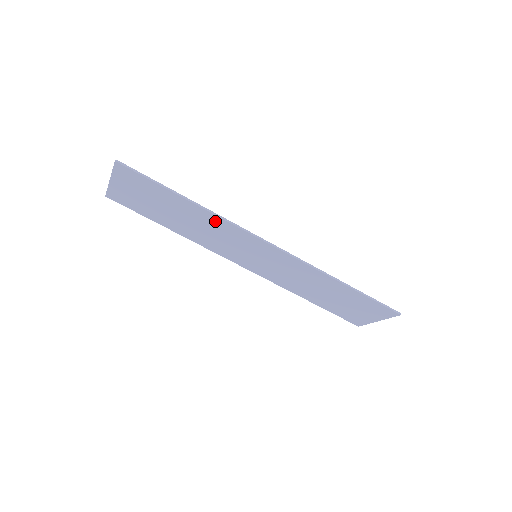
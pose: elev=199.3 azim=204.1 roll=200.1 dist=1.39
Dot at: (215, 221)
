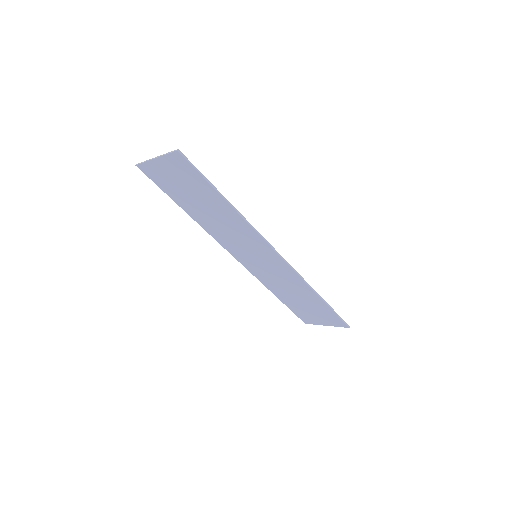
Dot at: (240, 223)
